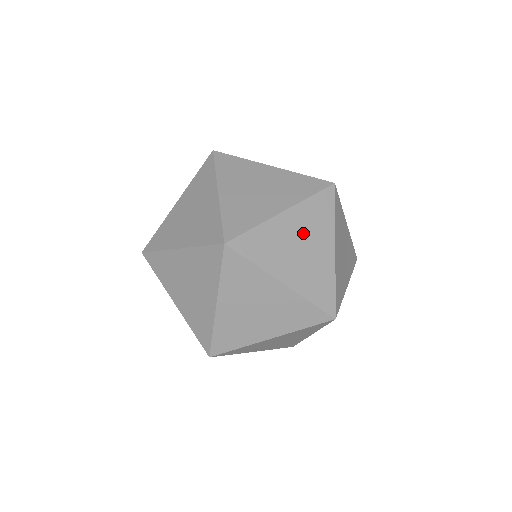
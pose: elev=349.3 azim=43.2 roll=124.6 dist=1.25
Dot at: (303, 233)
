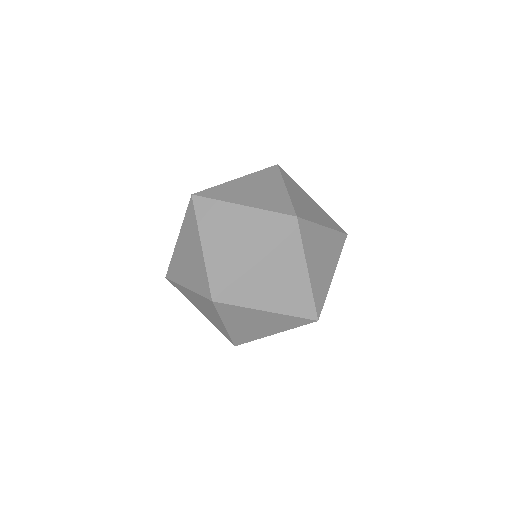
Dot at: (300, 196)
